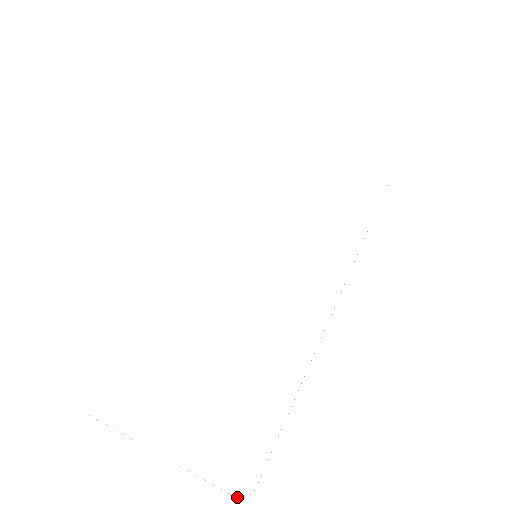
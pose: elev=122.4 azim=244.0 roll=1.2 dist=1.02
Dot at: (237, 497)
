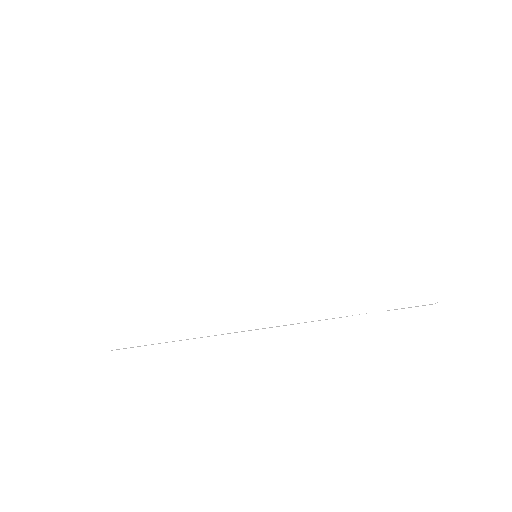
Dot at: occluded
